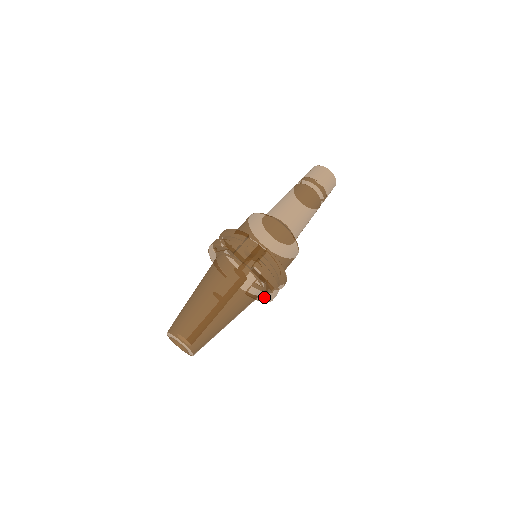
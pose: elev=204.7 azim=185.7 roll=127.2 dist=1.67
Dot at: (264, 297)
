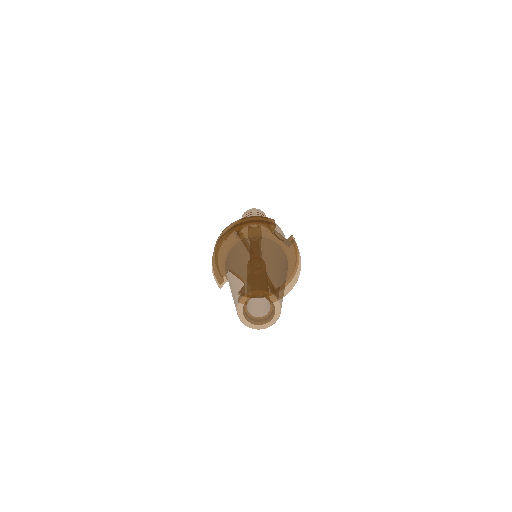
Dot at: occluded
